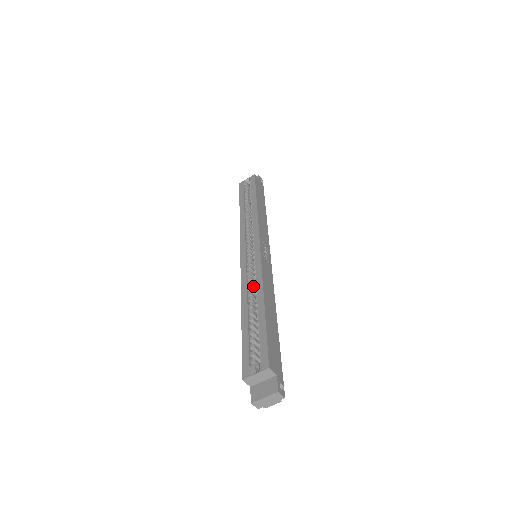
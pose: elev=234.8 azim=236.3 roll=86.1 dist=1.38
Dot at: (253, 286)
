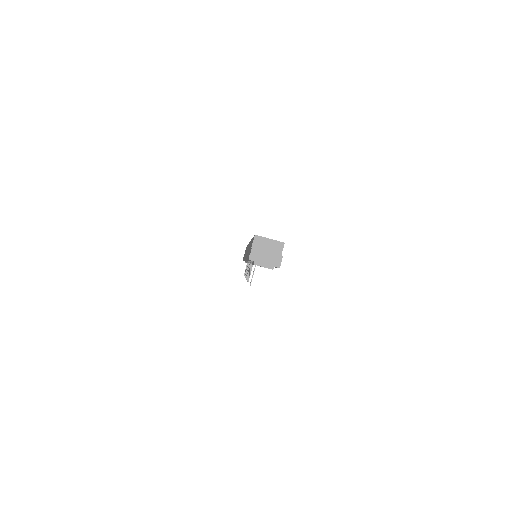
Dot at: occluded
